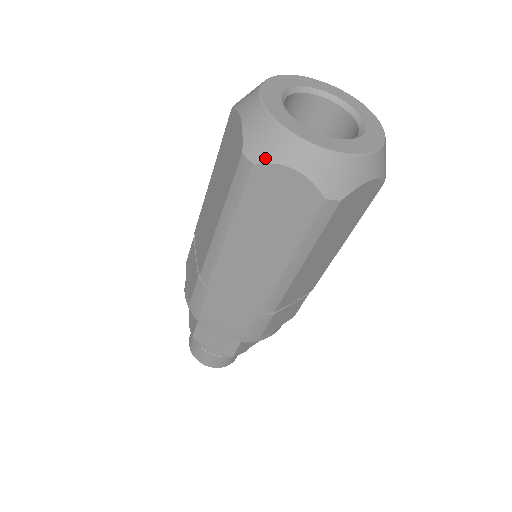
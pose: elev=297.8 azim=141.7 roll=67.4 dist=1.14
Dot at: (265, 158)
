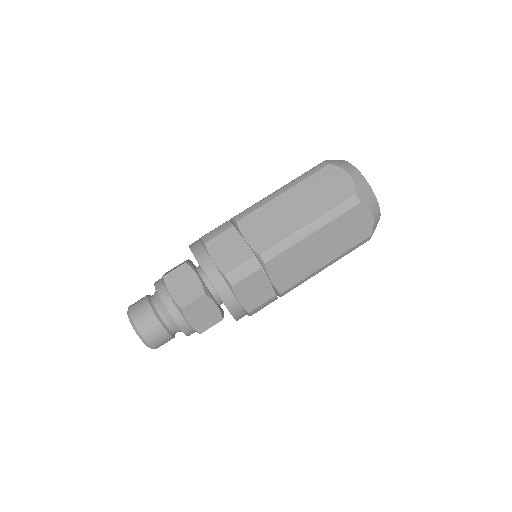
Dot at: (337, 165)
